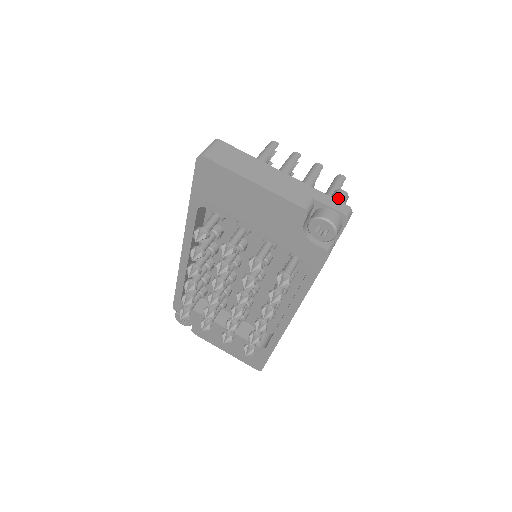
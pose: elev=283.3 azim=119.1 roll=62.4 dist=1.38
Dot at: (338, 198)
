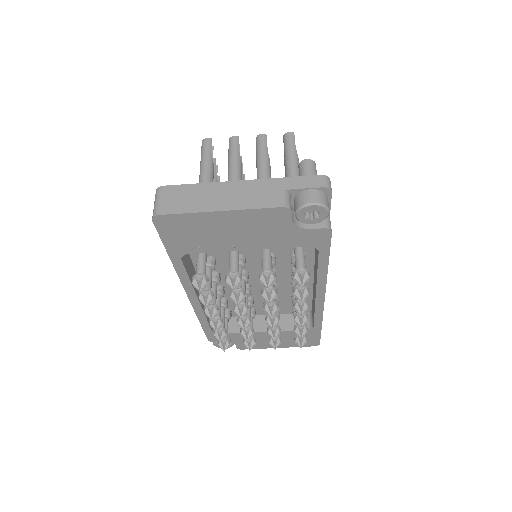
Dot at: (307, 171)
